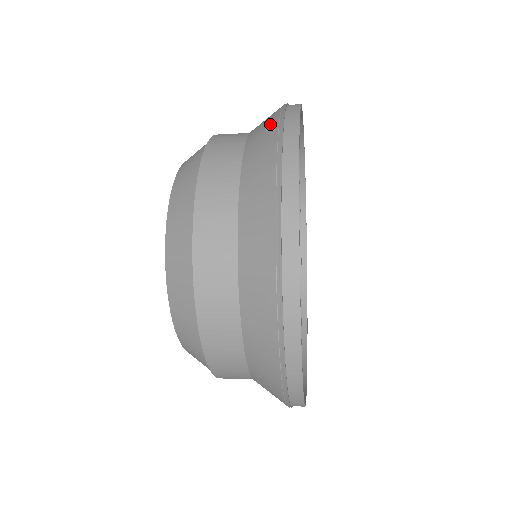
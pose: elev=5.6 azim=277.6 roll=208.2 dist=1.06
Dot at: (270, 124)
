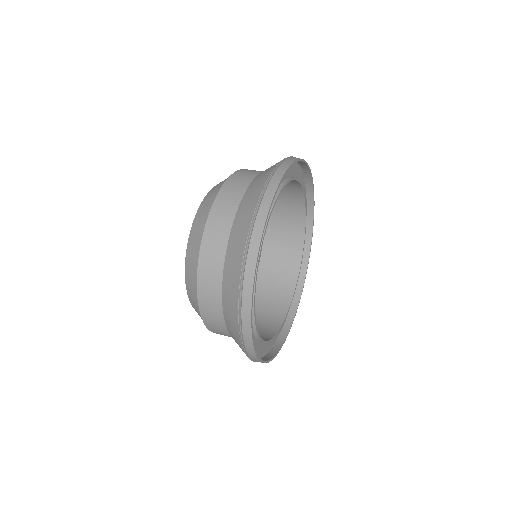
Dot at: (250, 209)
